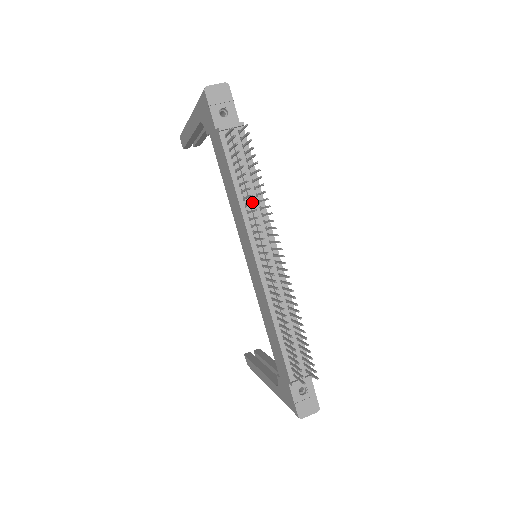
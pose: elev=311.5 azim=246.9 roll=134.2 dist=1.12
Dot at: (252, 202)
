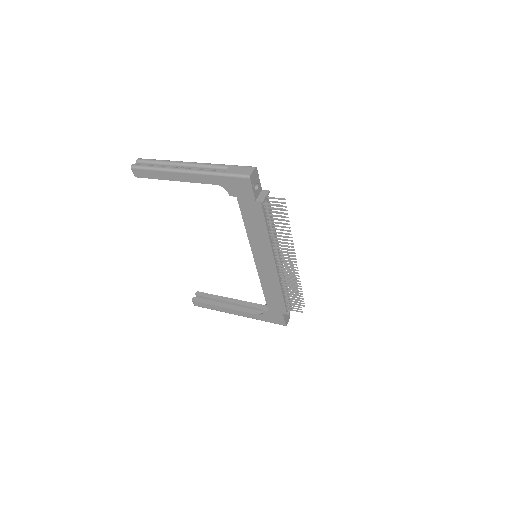
Dot at: (288, 240)
